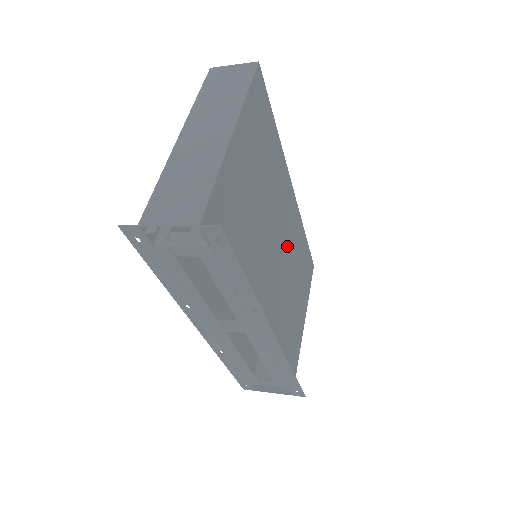
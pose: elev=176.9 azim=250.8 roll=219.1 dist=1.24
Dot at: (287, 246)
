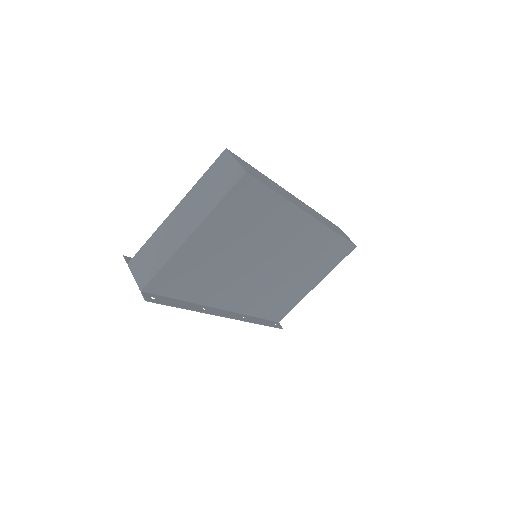
Dot at: (288, 255)
